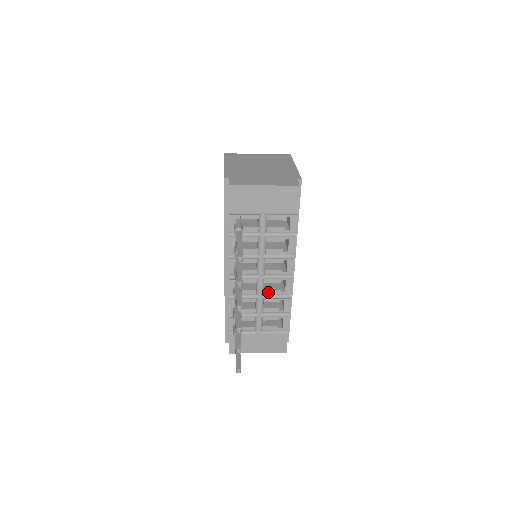
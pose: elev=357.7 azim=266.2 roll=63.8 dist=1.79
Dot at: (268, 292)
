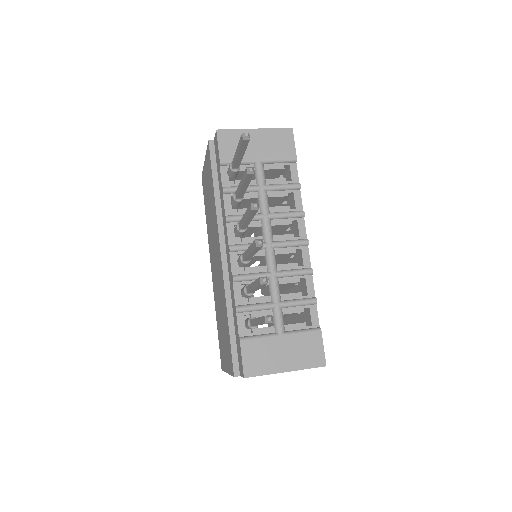
Dot at: (282, 268)
